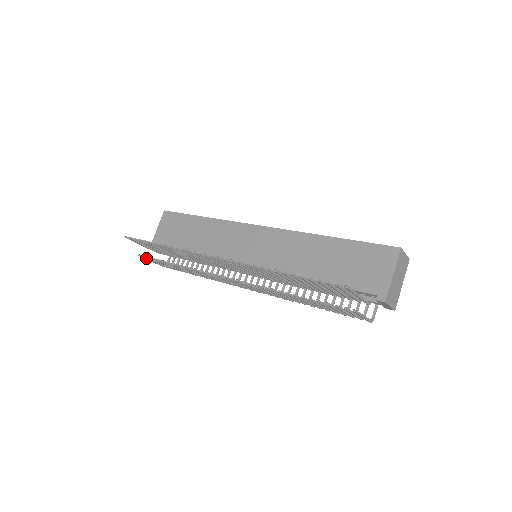
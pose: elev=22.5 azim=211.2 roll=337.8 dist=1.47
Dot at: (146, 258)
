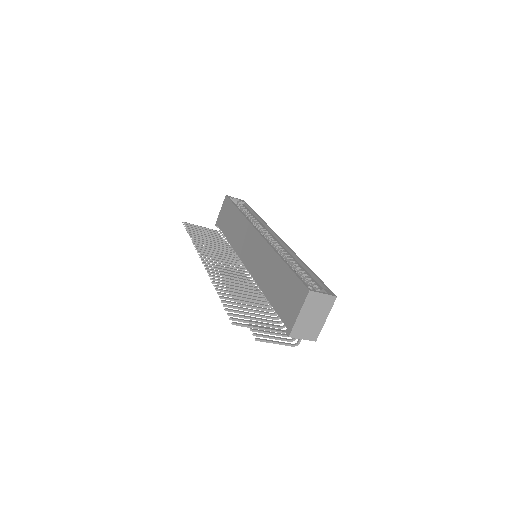
Dot at: occluded
